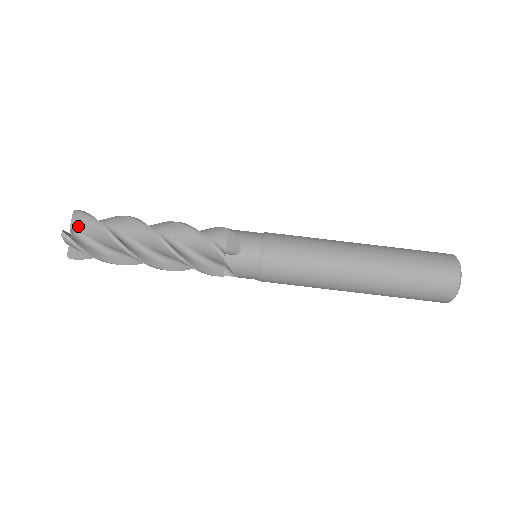
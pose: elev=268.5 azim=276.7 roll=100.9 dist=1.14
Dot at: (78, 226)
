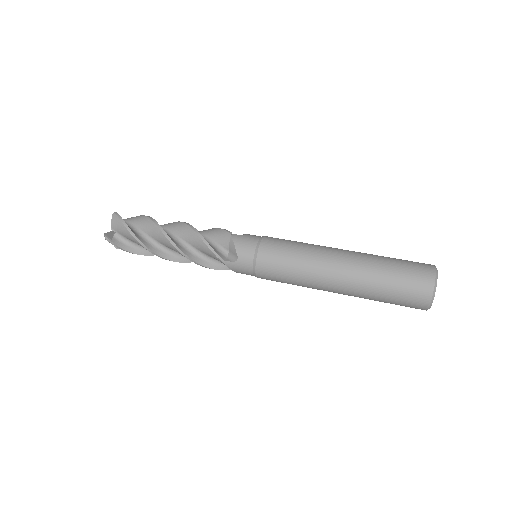
Dot at: (126, 219)
